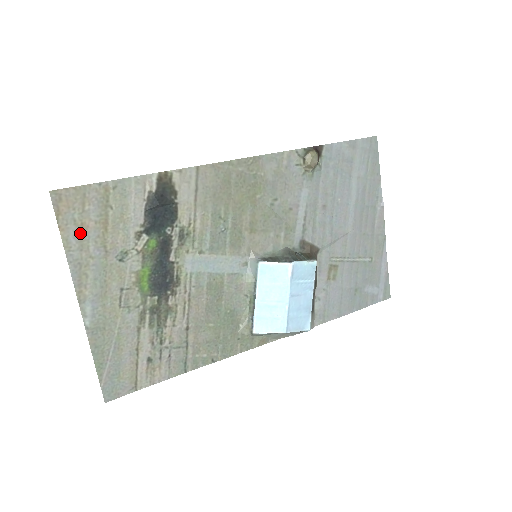
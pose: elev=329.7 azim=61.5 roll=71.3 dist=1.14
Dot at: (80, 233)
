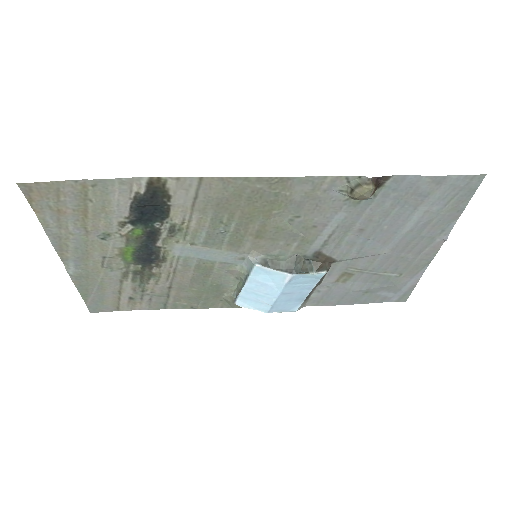
Dot at: (57, 216)
